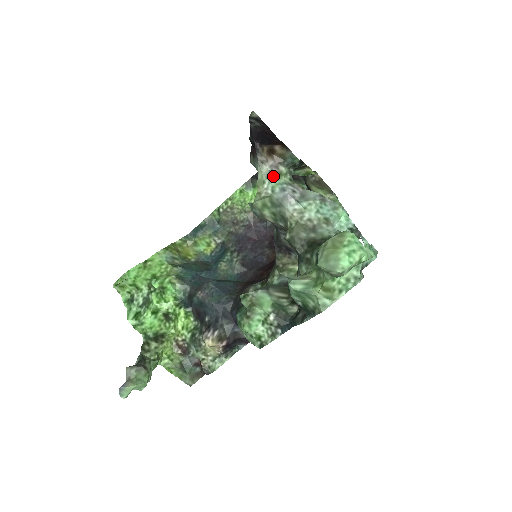
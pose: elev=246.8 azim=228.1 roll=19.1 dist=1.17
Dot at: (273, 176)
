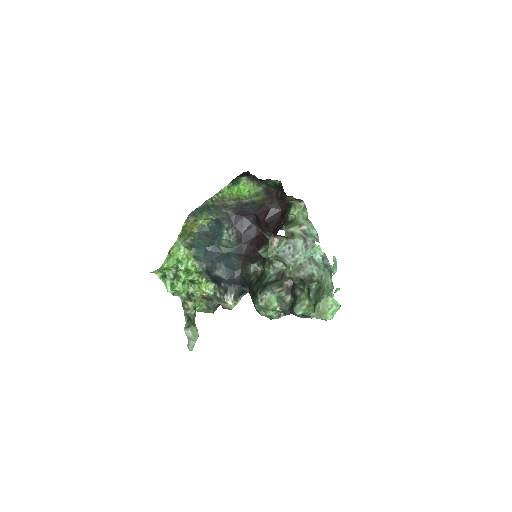
Dot at: (278, 247)
